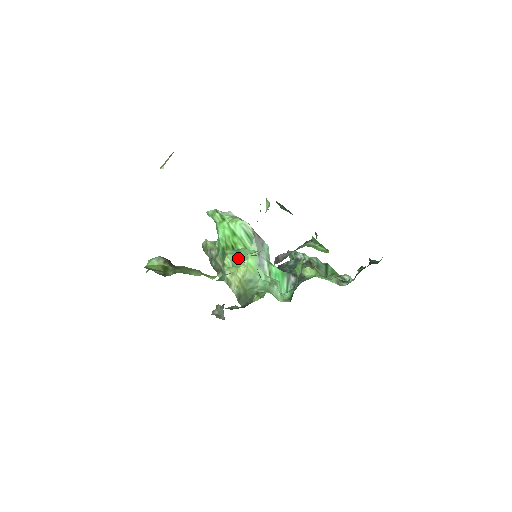
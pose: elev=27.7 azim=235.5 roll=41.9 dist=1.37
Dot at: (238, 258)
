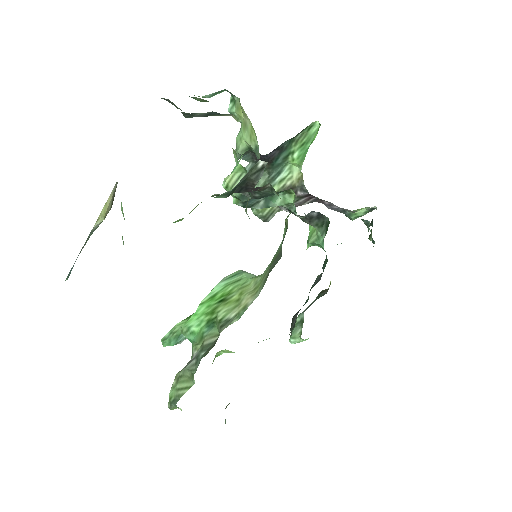
Dot at: occluded
